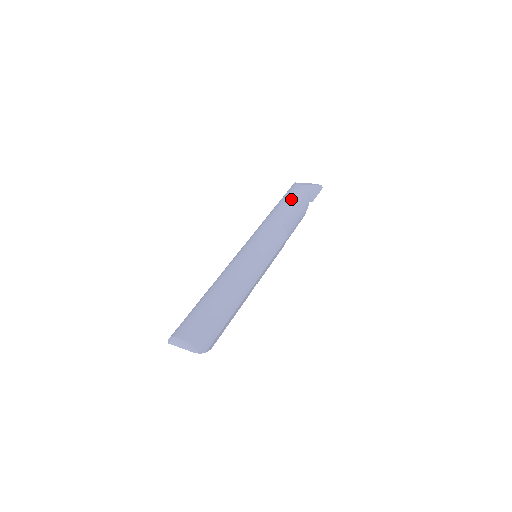
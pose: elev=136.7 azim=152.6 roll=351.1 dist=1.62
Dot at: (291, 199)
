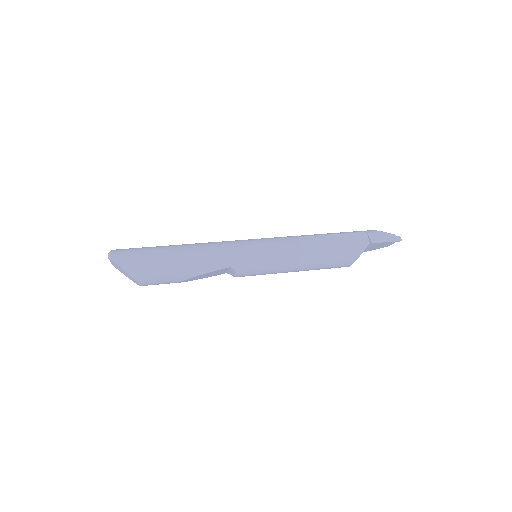
Dot at: occluded
